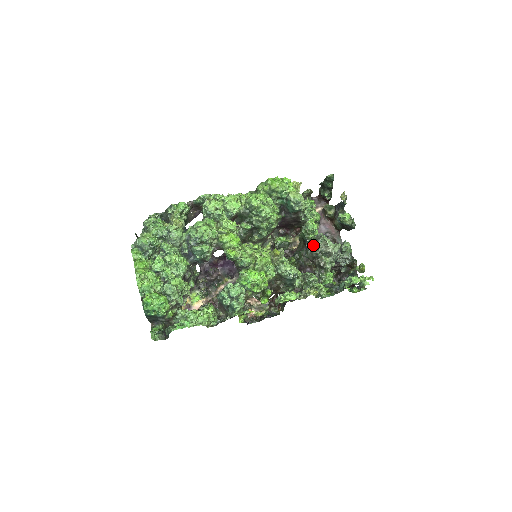
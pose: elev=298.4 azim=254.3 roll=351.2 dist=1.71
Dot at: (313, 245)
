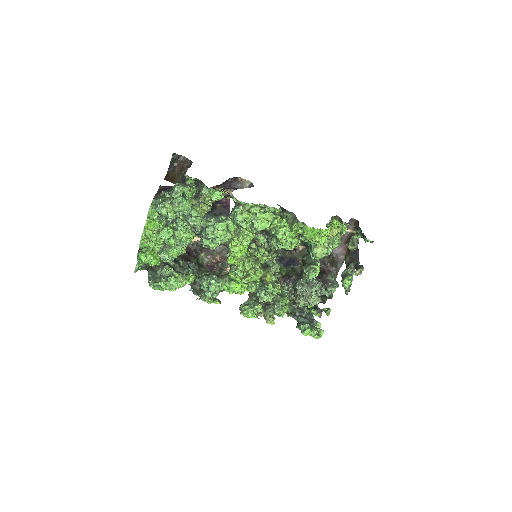
Dot at: (301, 288)
